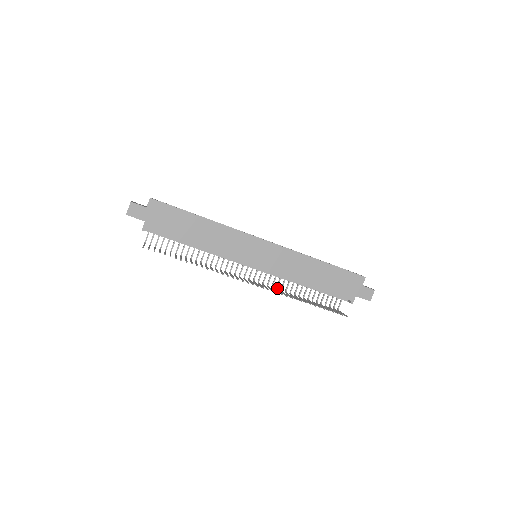
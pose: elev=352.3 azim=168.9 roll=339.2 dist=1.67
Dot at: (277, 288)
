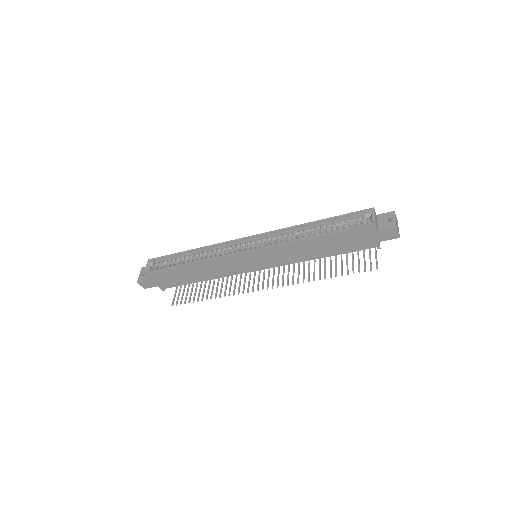
Dot at: occluded
